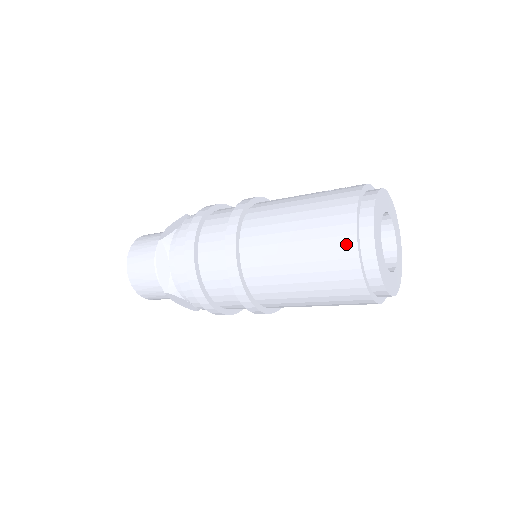
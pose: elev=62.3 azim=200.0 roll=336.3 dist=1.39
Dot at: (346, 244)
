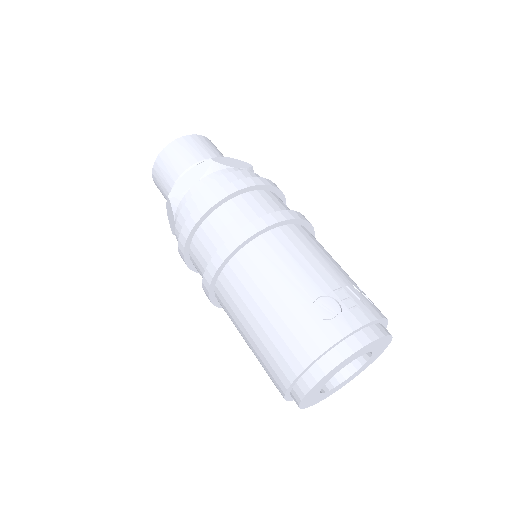
Dot at: (278, 383)
